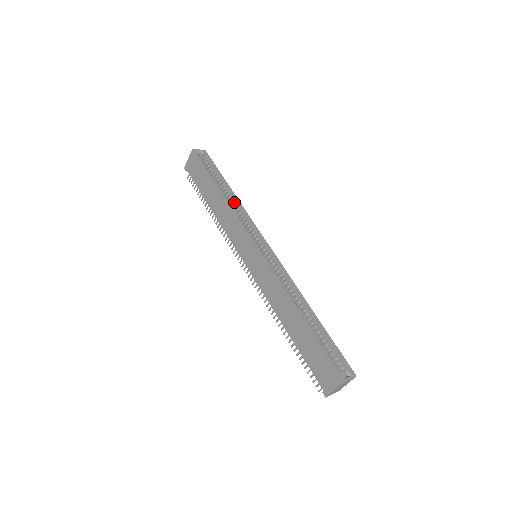
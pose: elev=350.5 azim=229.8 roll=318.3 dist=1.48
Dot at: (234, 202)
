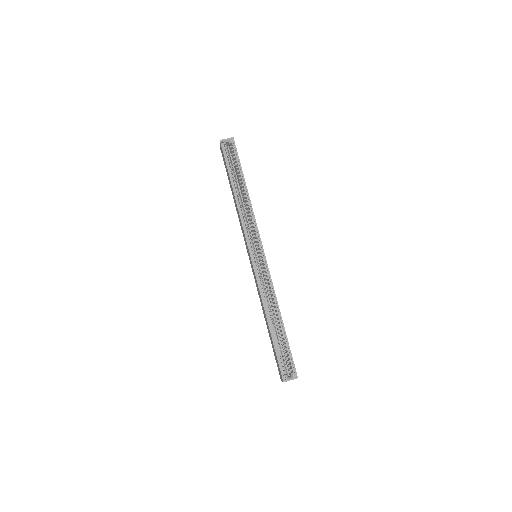
Dot at: (247, 201)
